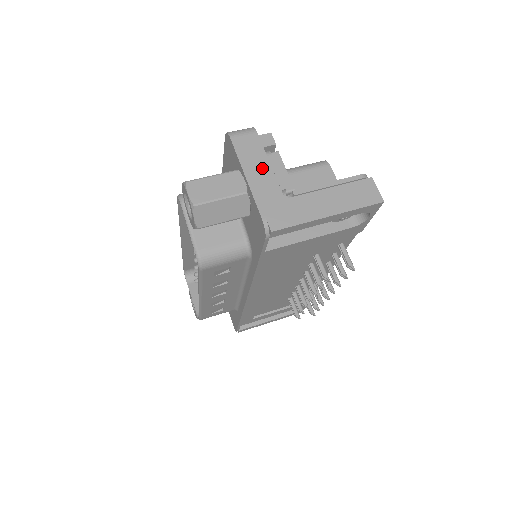
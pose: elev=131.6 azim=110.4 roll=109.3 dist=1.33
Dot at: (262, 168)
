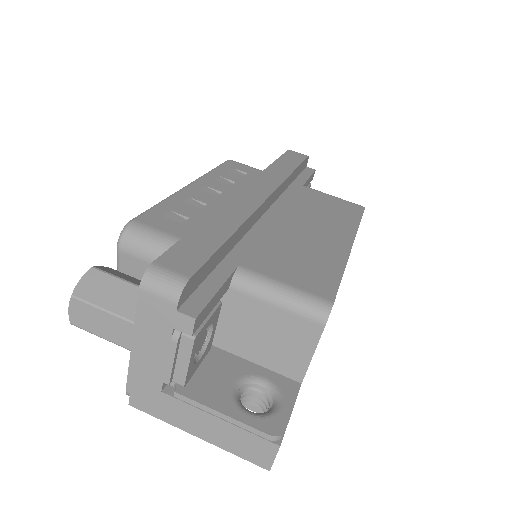
Dot at: (156, 348)
